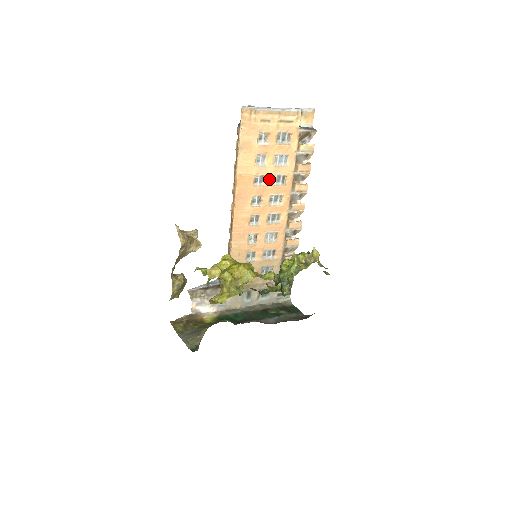
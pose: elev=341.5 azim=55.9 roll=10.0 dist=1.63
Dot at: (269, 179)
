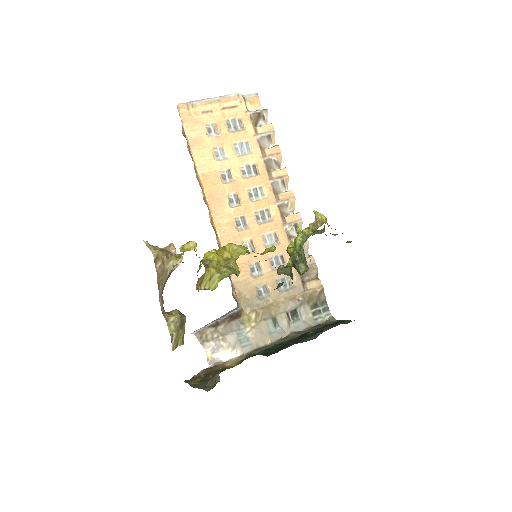
Dot at: (238, 172)
